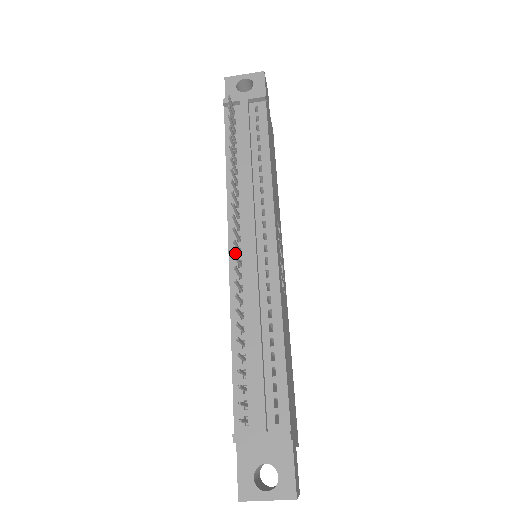
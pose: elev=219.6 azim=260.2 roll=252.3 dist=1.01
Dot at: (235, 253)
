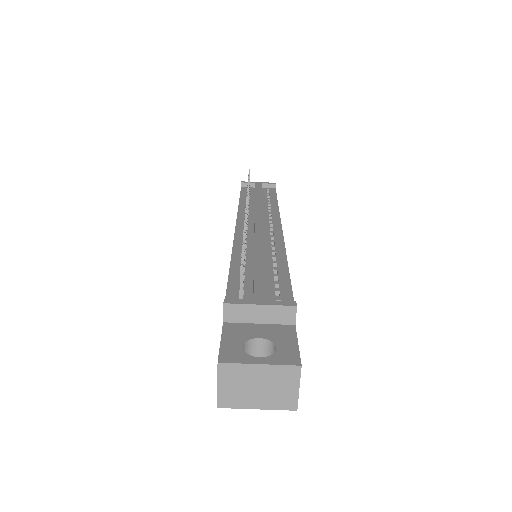
Dot at: (247, 207)
